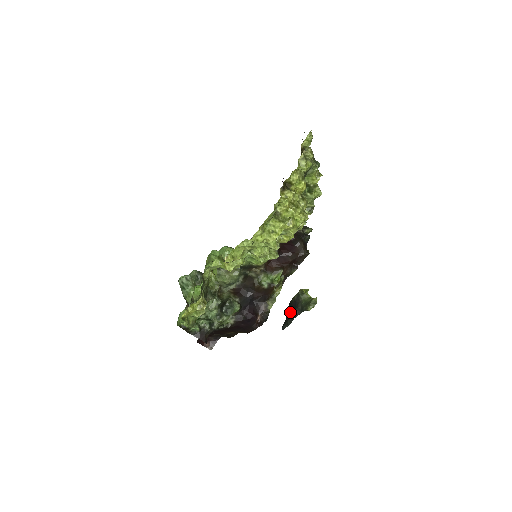
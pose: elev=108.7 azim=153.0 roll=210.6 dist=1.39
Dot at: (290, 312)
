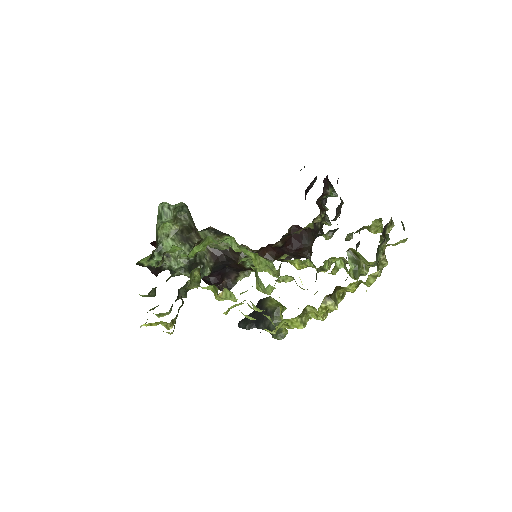
Dot at: (255, 316)
